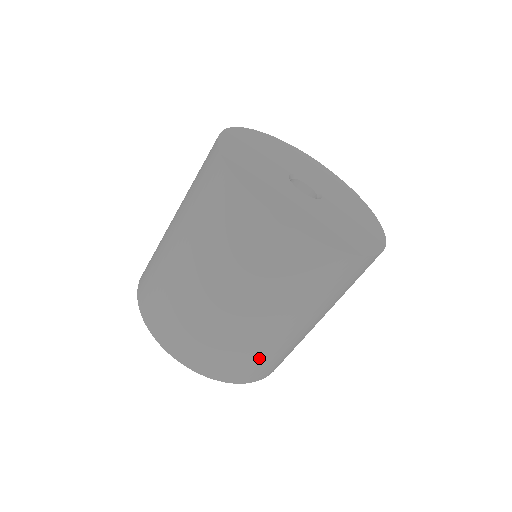
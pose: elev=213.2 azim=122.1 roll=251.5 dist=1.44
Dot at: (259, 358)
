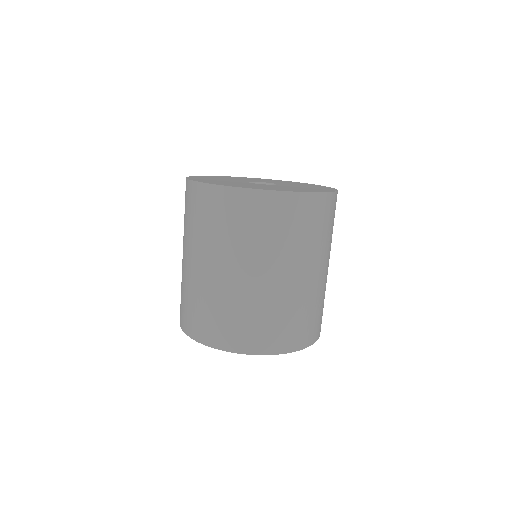
Dot at: (271, 319)
